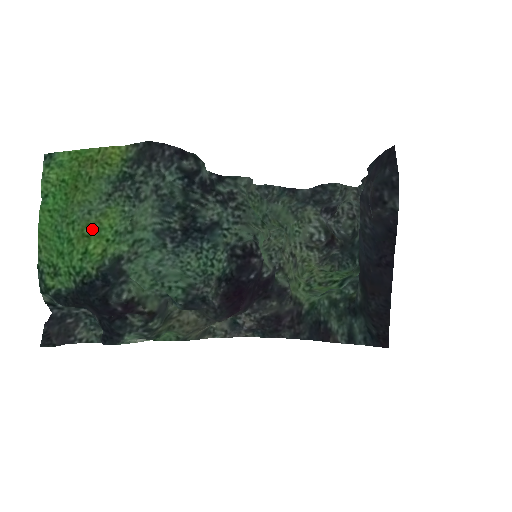
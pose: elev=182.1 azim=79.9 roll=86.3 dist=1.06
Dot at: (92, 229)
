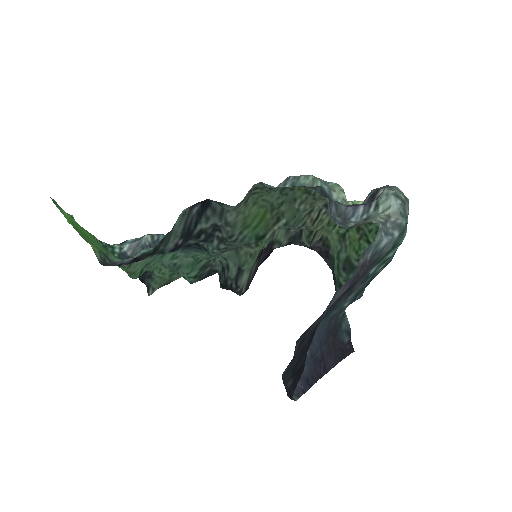
Dot at: occluded
